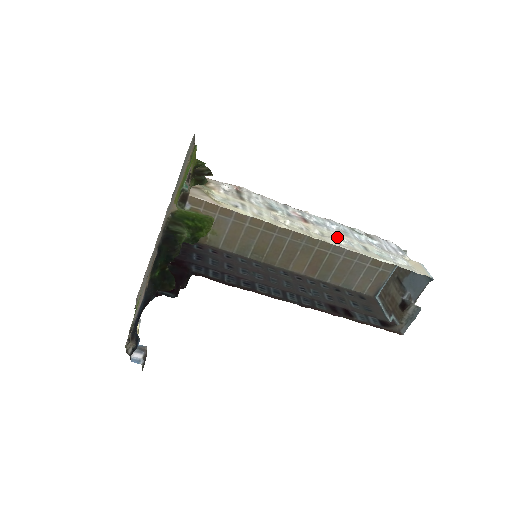
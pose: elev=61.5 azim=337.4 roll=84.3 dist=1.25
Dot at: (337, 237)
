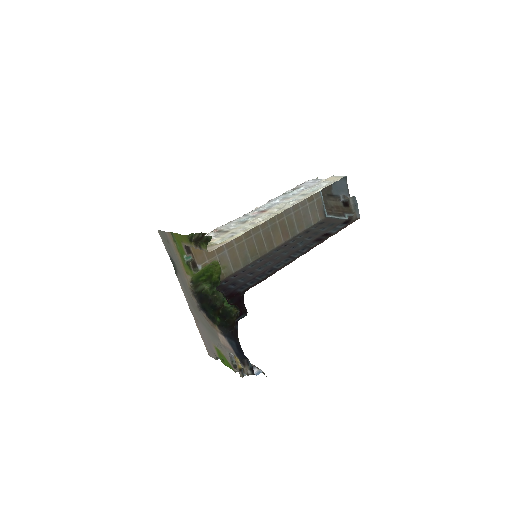
Dot at: (286, 203)
